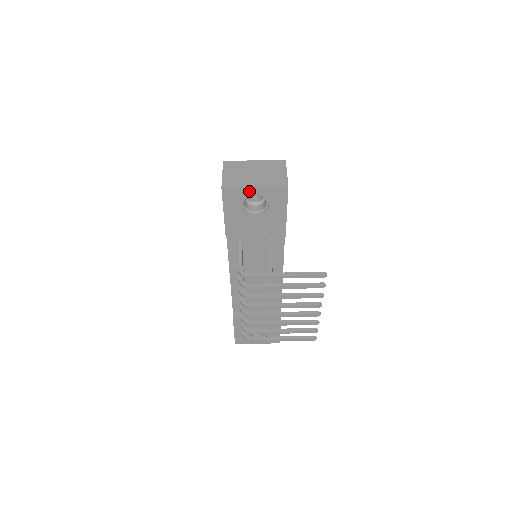
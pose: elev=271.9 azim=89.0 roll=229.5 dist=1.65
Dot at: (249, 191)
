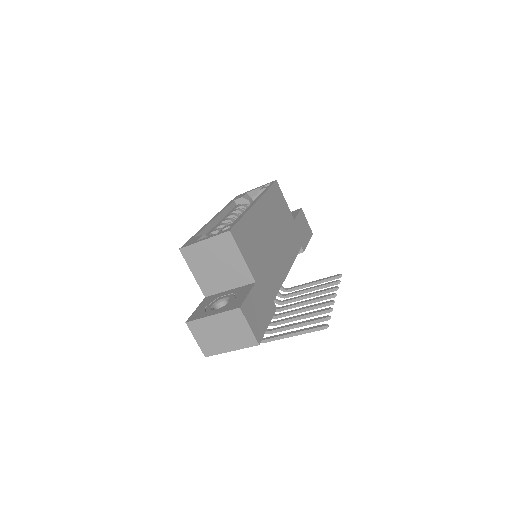
Dot at: (228, 349)
